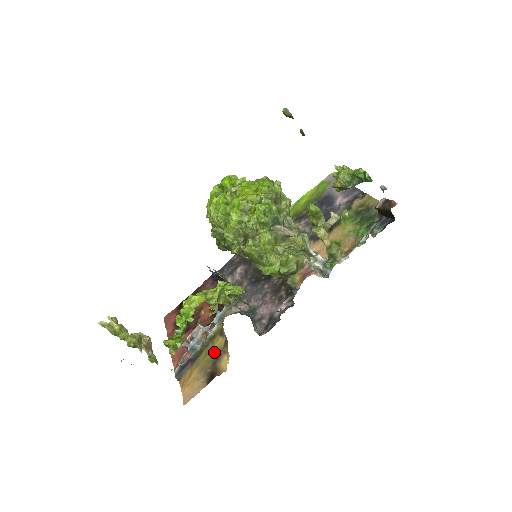
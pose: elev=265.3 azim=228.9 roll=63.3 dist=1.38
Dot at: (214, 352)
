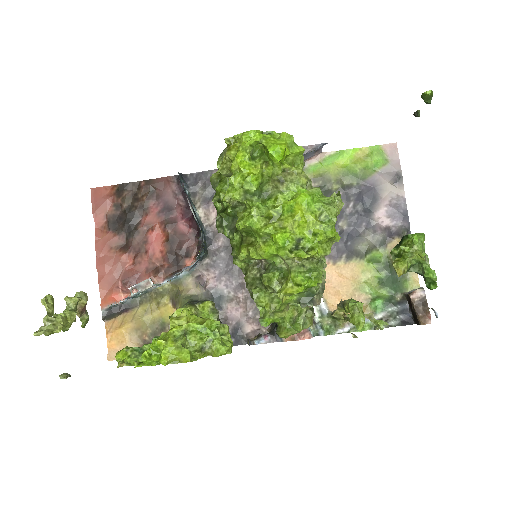
Dot at: (157, 317)
